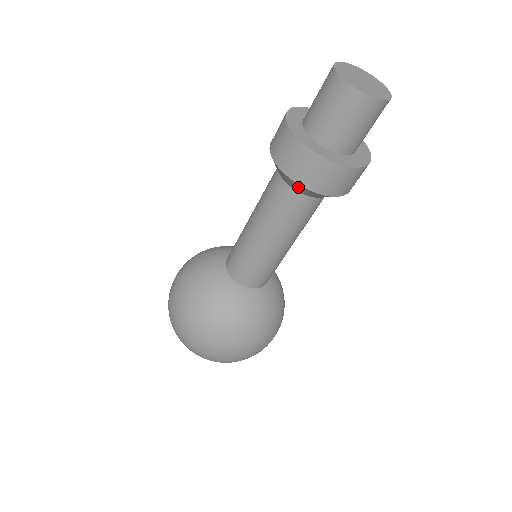
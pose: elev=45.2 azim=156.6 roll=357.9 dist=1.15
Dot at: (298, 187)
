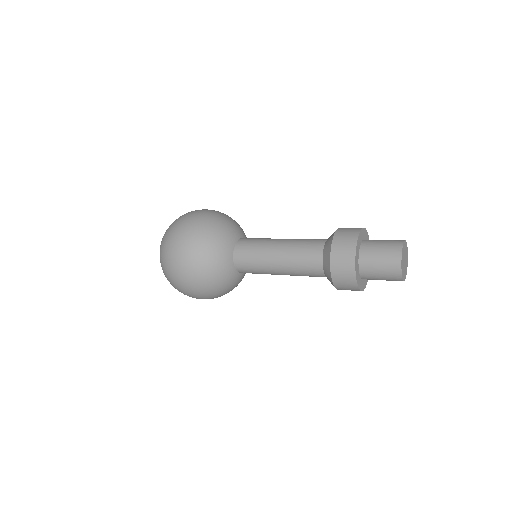
Dot at: occluded
